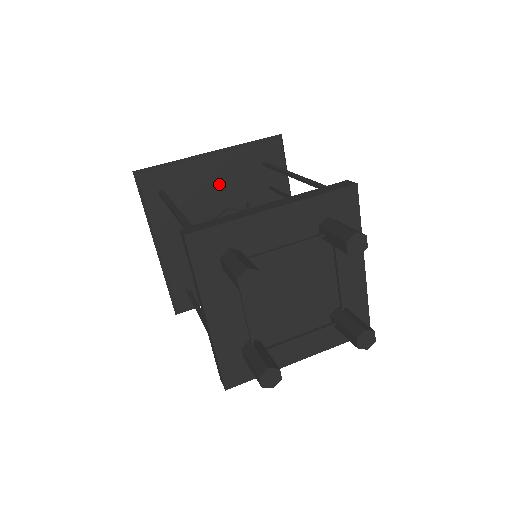
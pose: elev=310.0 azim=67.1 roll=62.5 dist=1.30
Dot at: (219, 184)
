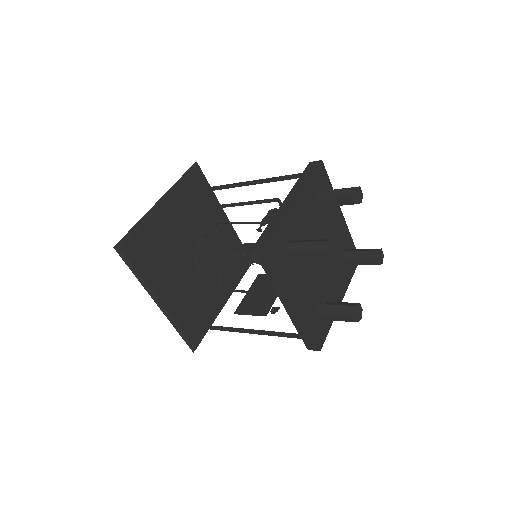
Dot at: (177, 223)
